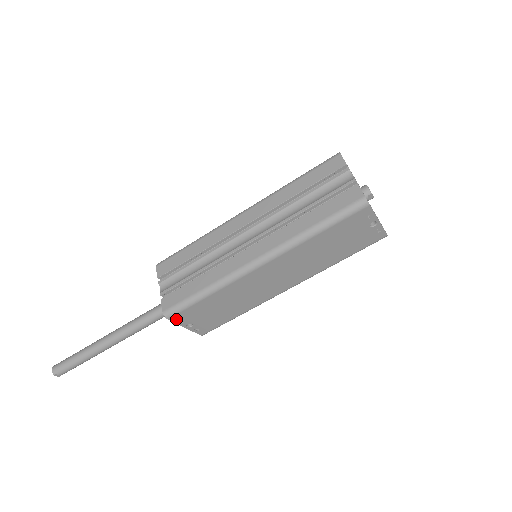
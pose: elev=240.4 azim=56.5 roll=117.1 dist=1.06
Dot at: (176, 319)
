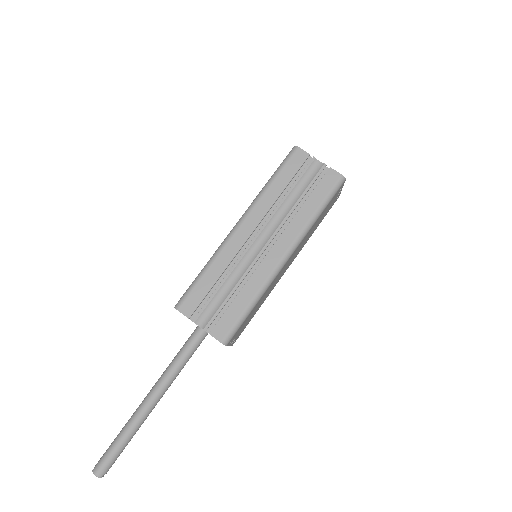
Dot at: (230, 342)
